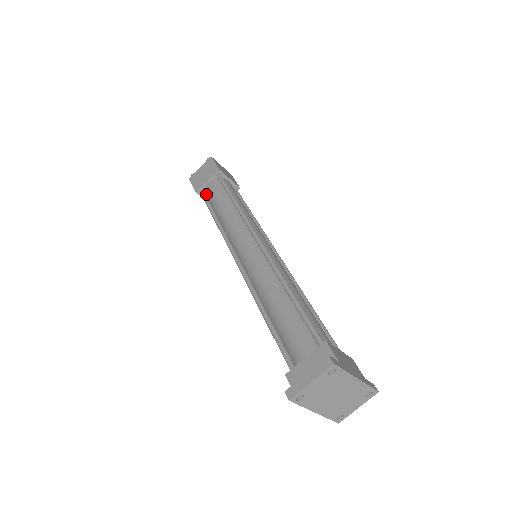
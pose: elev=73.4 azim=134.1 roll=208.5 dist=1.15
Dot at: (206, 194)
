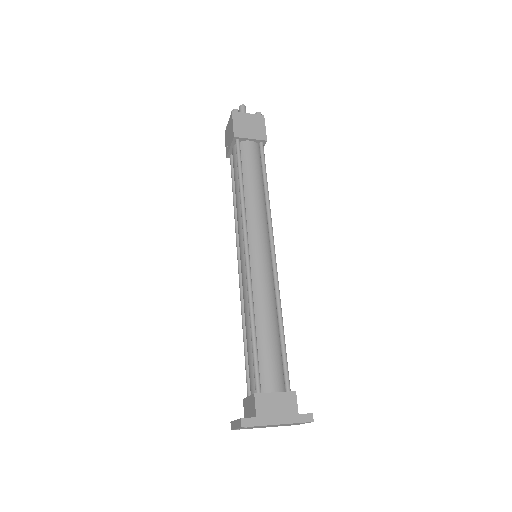
Dot at: occluded
